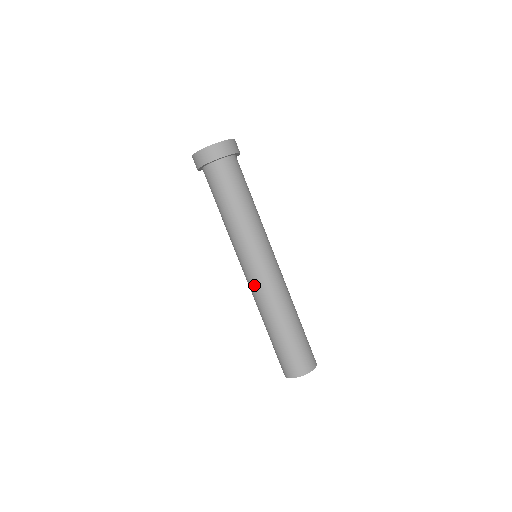
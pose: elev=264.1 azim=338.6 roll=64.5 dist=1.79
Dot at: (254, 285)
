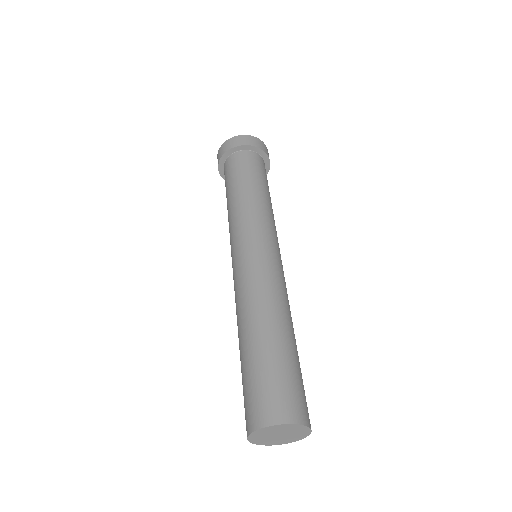
Dot at: occluded
